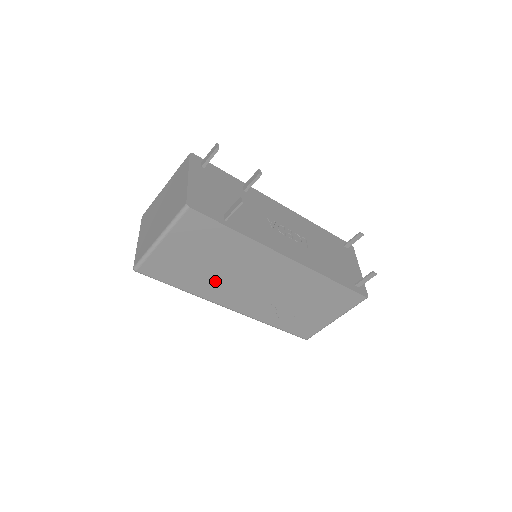
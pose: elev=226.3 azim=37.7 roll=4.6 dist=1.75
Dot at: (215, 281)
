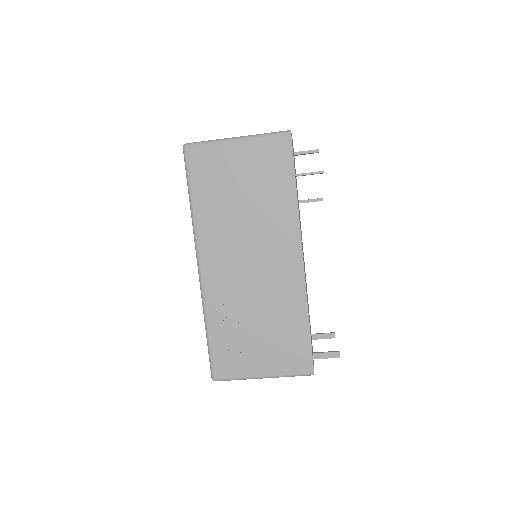
Dot at: (226, 221)
